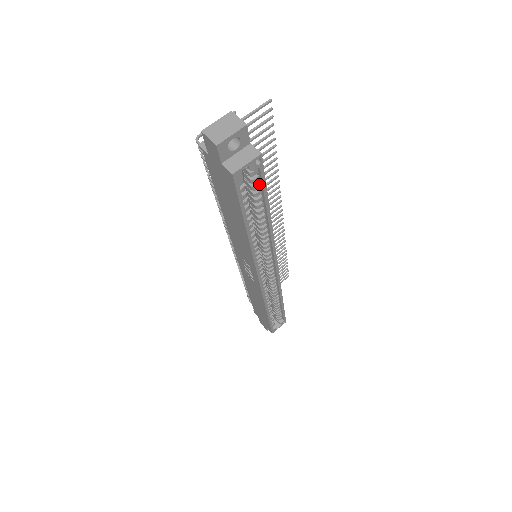
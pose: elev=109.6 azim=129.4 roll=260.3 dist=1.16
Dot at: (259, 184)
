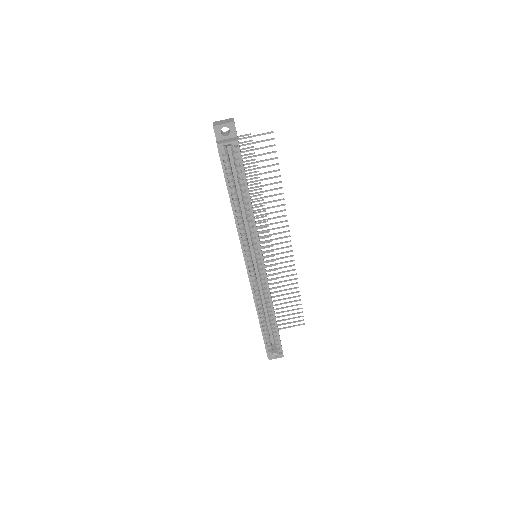
Dot at: (240, 167)
